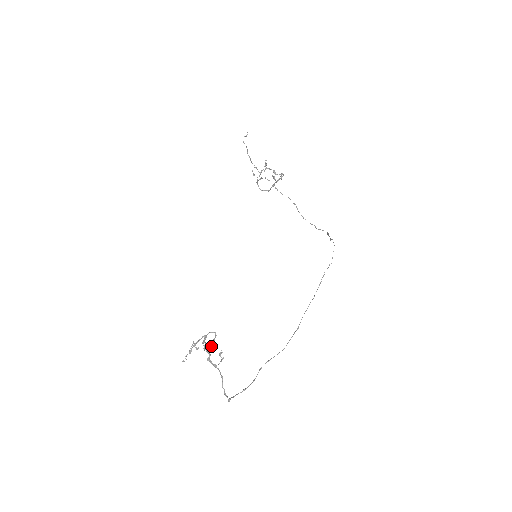
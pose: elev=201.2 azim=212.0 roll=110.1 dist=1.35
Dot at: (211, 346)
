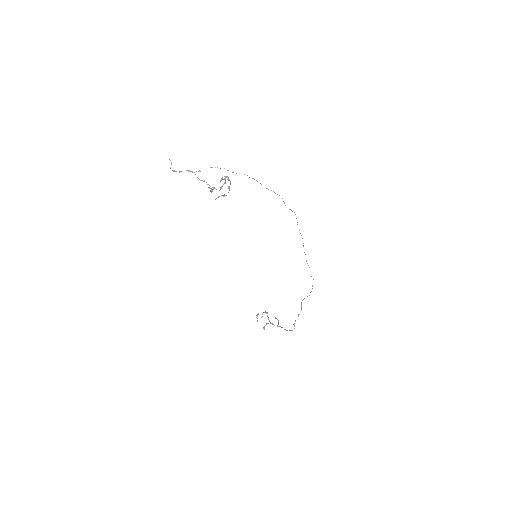
Dot at: (268, 319)
